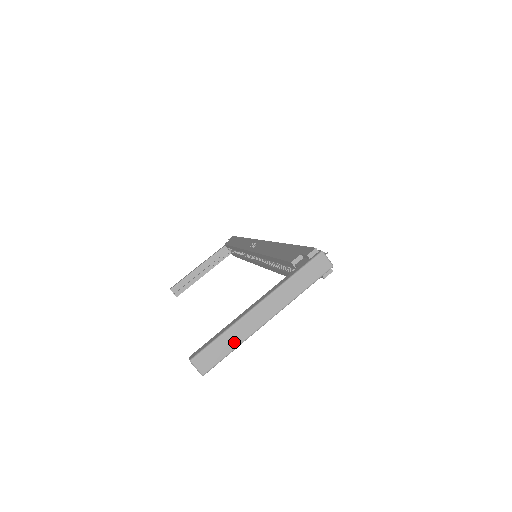
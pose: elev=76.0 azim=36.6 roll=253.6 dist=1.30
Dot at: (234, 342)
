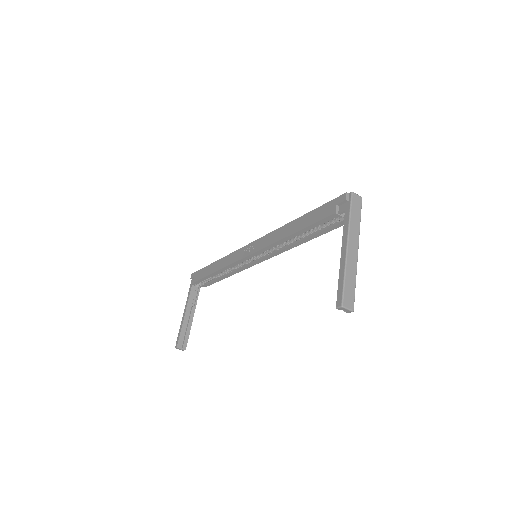
Dot at: (353, 278)
